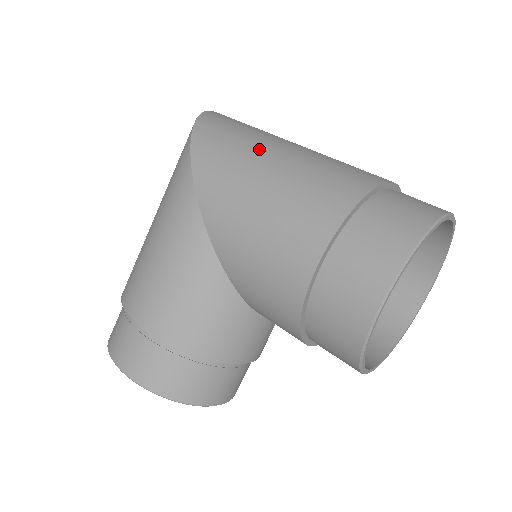
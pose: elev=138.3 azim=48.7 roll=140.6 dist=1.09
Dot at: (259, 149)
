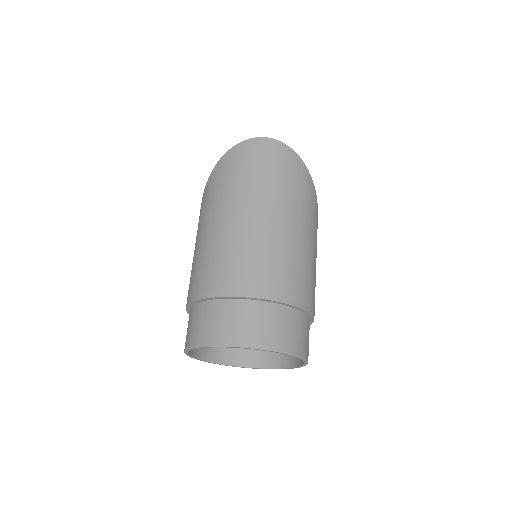
Dot at: (213, 215)
